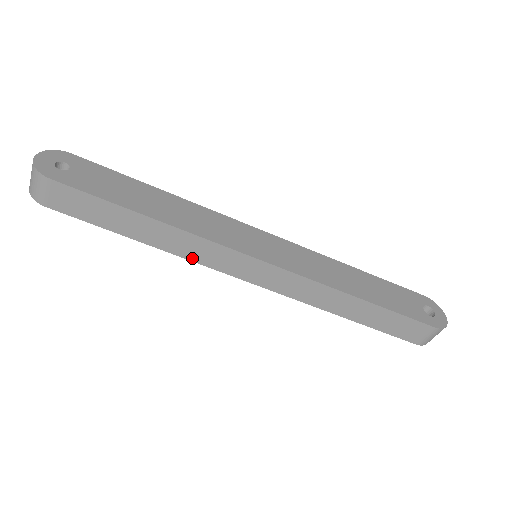
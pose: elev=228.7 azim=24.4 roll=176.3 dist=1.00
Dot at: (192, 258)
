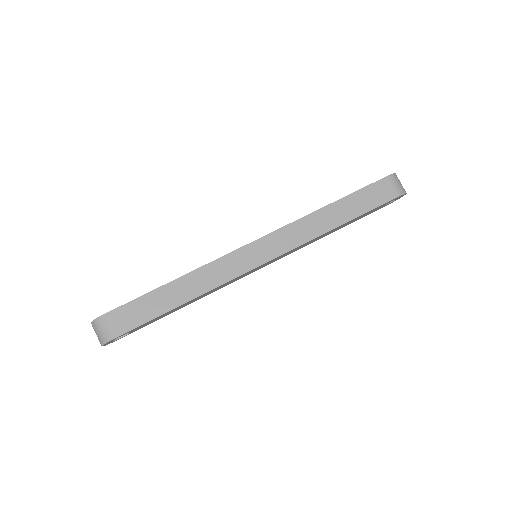
Dot at: (219, 283)
